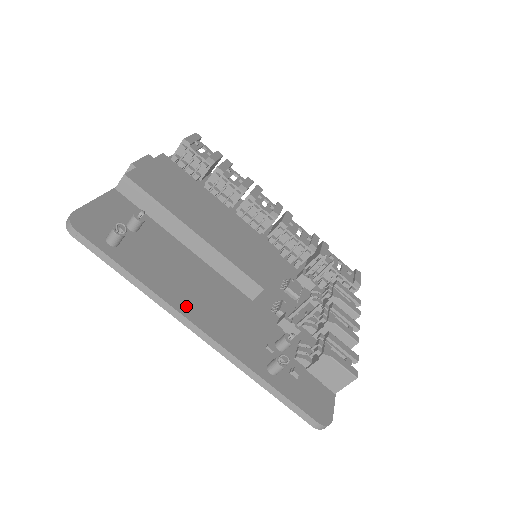
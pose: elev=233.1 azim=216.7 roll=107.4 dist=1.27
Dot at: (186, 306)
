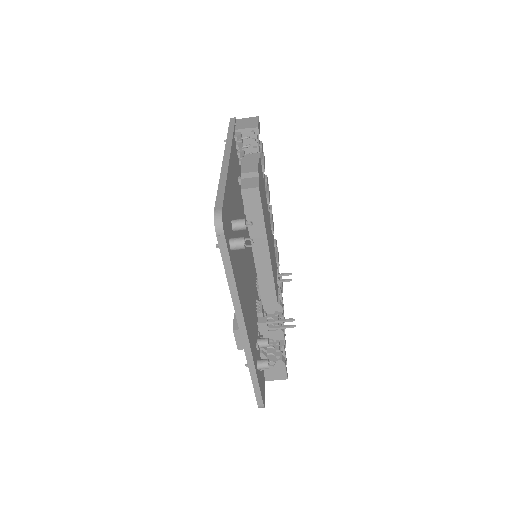
Dot at: (244, 310)
